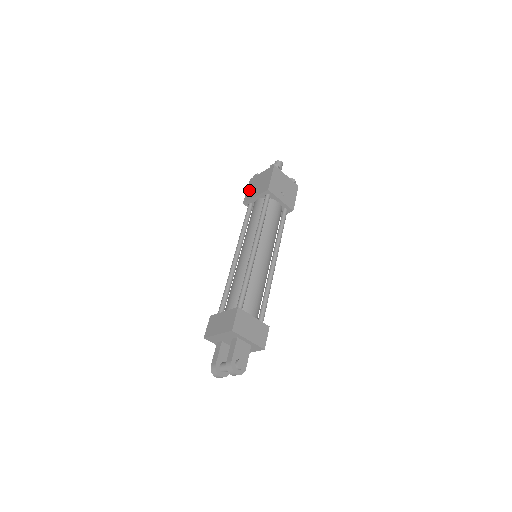
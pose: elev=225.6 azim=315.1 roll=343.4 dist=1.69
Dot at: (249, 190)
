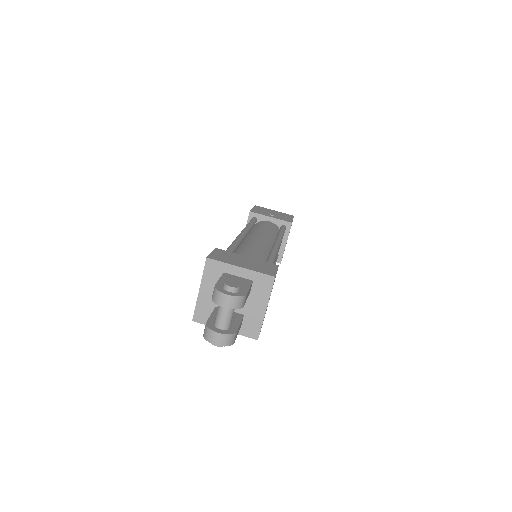
Dot at: occluded
